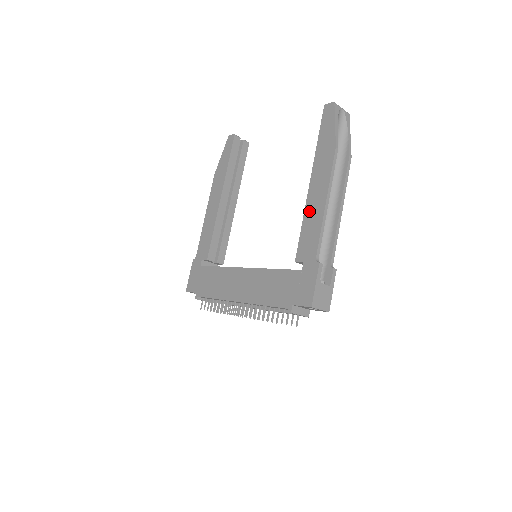
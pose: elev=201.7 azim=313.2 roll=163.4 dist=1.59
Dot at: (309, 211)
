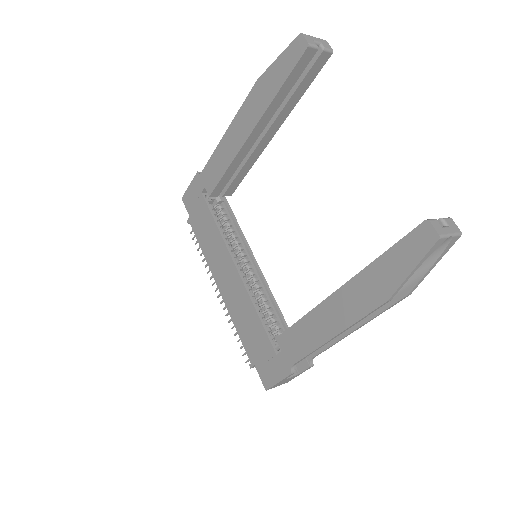
Dot at: (315, 319)
